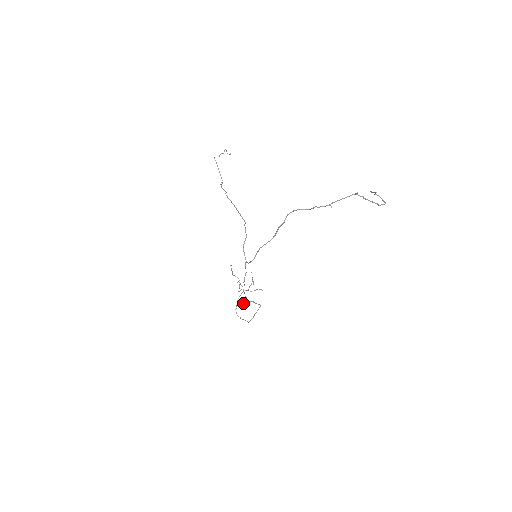
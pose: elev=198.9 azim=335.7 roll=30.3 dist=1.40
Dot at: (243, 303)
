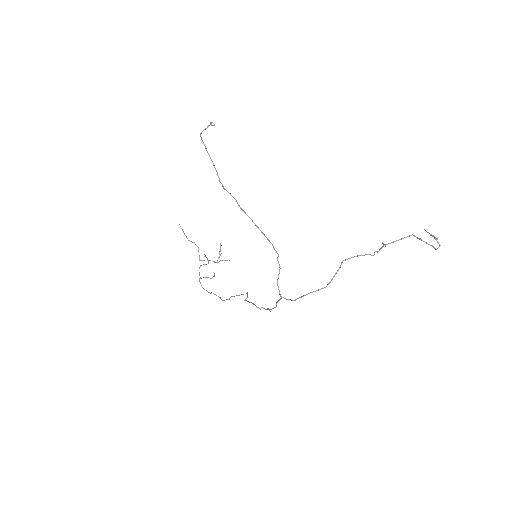
Dot at: occluded
